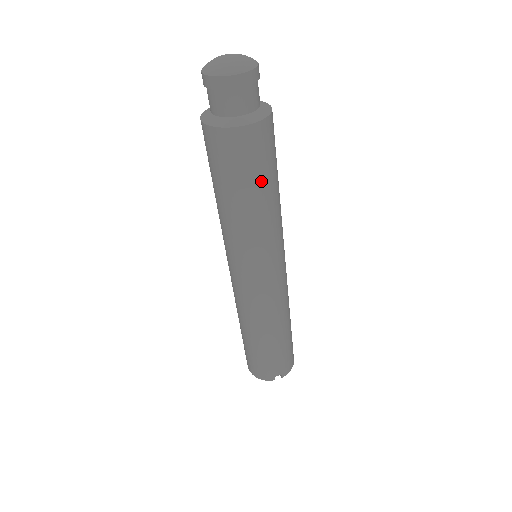
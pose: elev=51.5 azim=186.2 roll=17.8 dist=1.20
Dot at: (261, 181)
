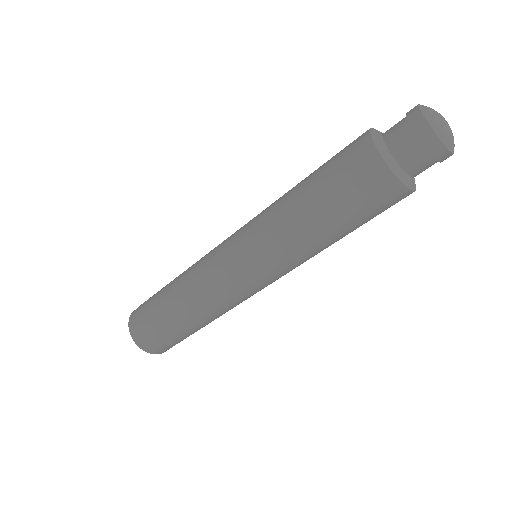
Dot at: occluded
